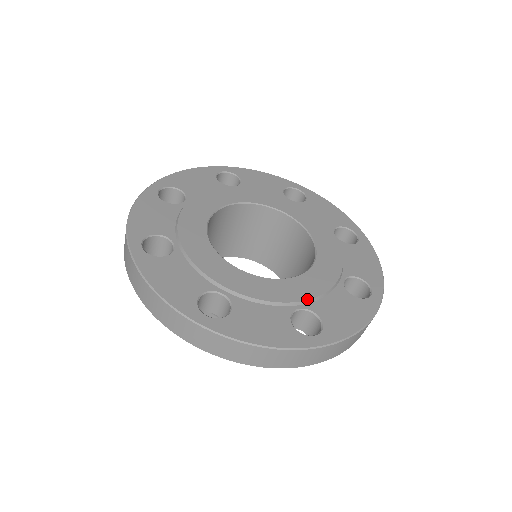
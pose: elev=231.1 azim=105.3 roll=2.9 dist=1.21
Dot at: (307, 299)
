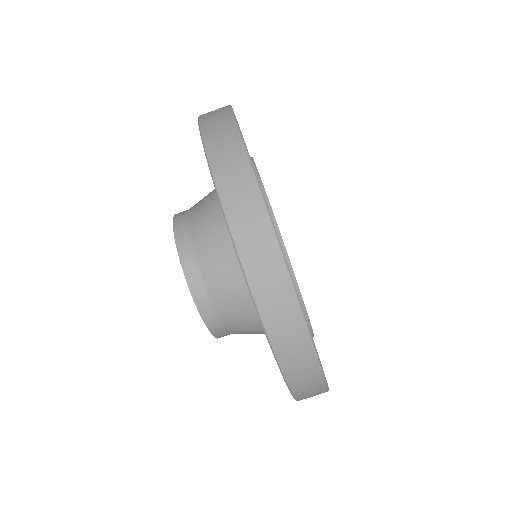
Dot at: occluded
